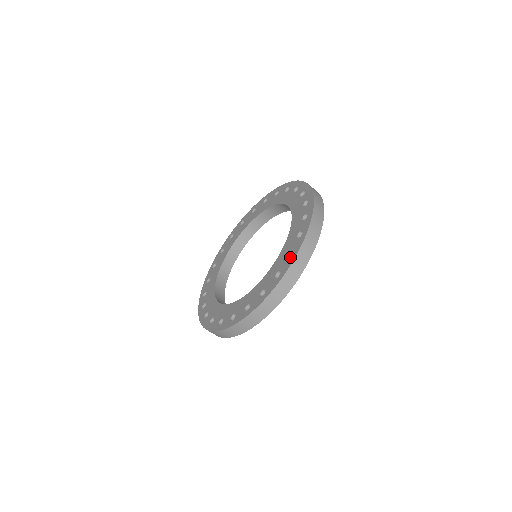
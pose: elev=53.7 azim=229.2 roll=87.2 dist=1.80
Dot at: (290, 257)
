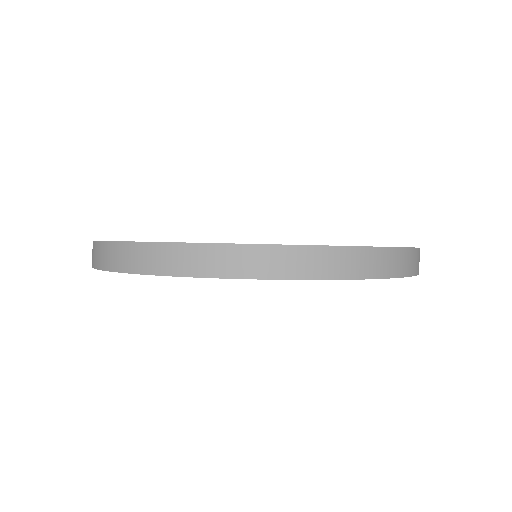
Dot at: occluded
